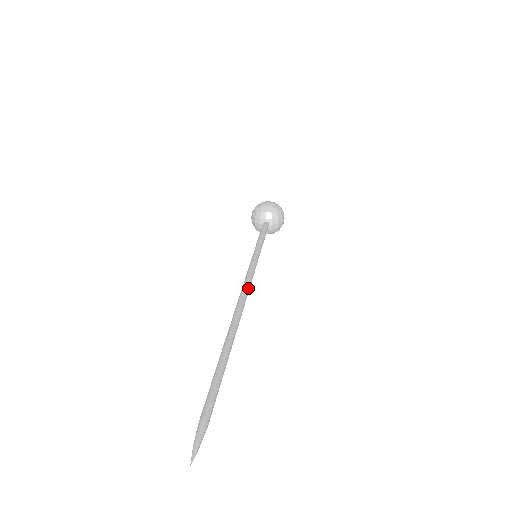
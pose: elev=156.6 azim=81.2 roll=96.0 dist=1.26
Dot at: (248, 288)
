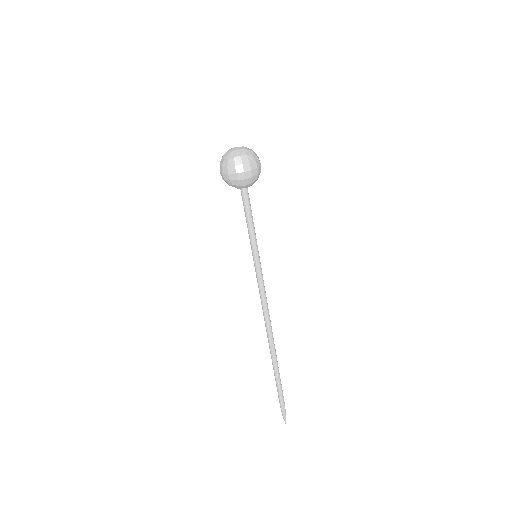
Dot at: occluded
